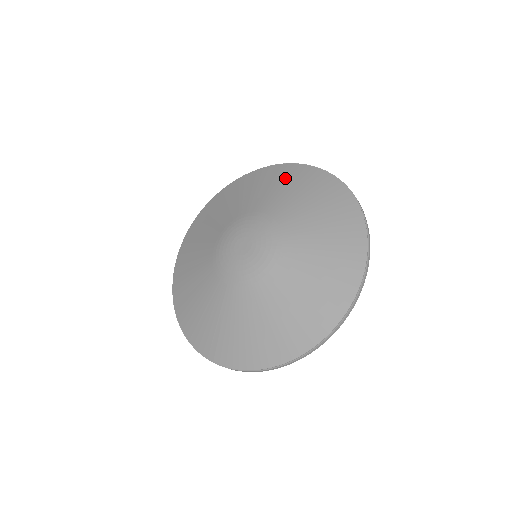
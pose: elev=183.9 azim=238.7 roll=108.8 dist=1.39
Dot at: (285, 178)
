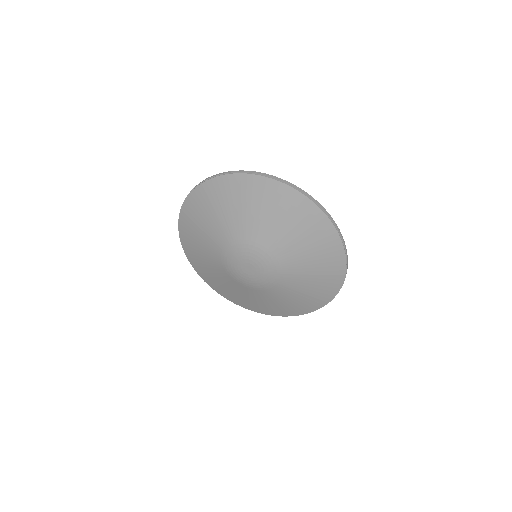
Dot at: (268, 201)
